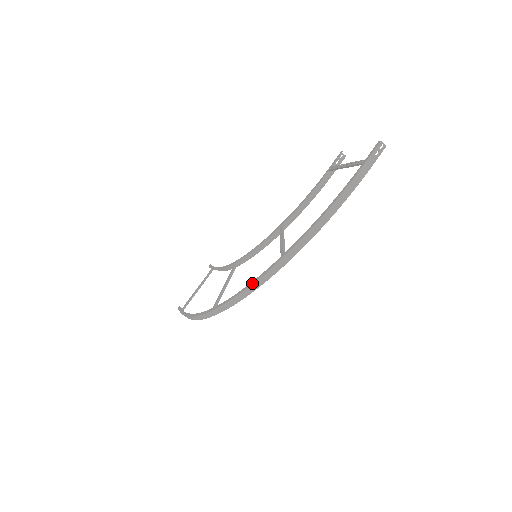
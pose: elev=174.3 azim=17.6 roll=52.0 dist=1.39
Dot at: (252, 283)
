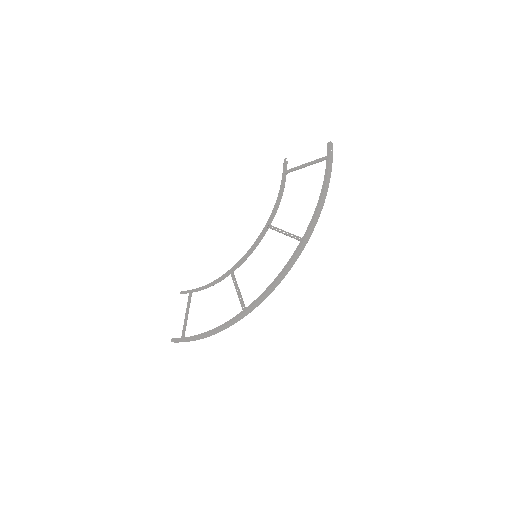
Dot at: (284, 270)
